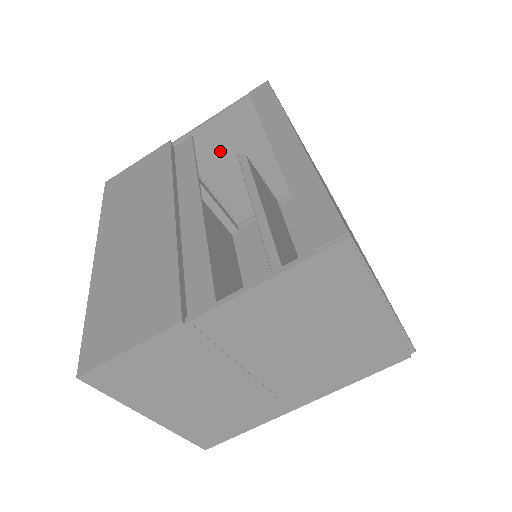
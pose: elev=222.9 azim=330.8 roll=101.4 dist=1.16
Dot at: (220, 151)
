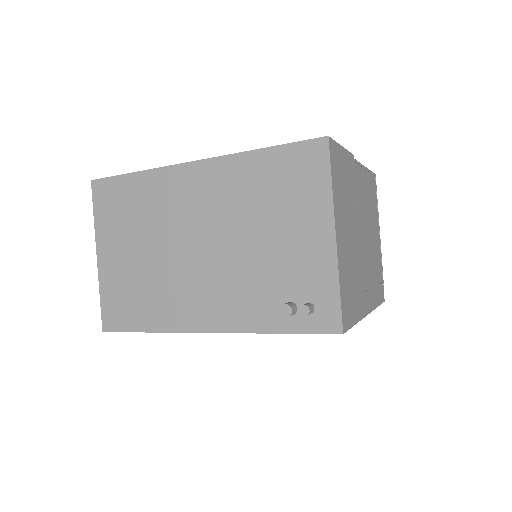
Dot at: occluded
